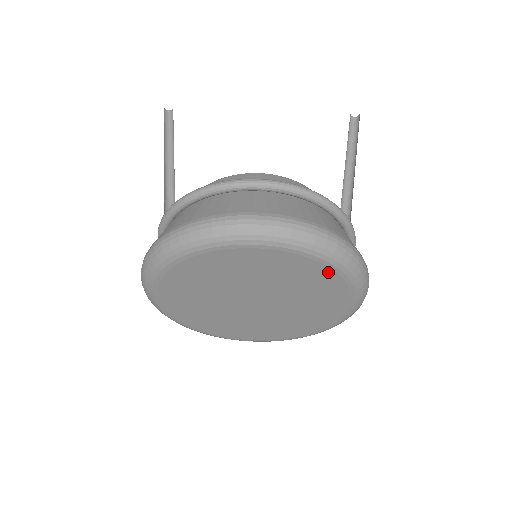
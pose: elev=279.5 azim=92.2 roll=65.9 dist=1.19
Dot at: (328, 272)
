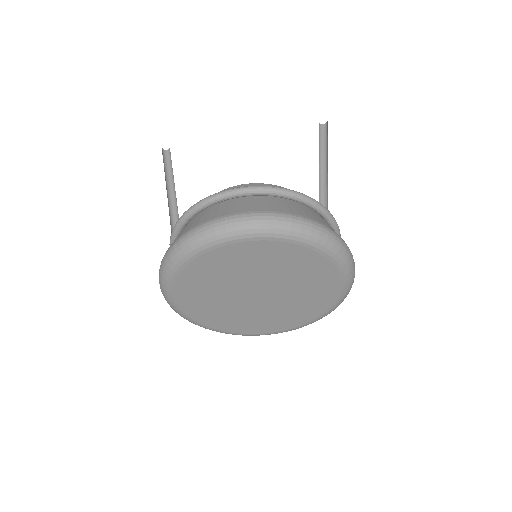
Dot at: (310, 253)
